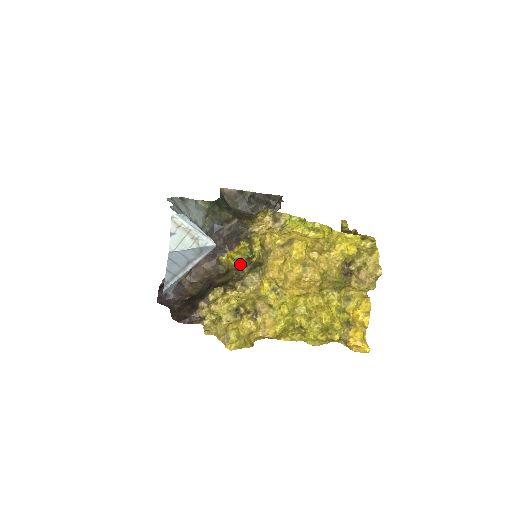
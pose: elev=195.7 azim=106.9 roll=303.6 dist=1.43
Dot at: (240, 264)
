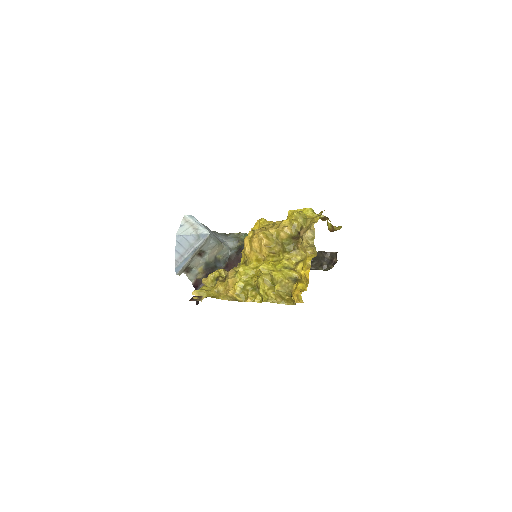
Dot at: occluded
